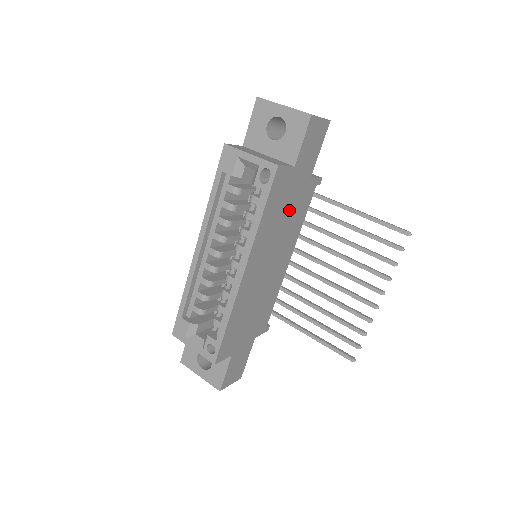
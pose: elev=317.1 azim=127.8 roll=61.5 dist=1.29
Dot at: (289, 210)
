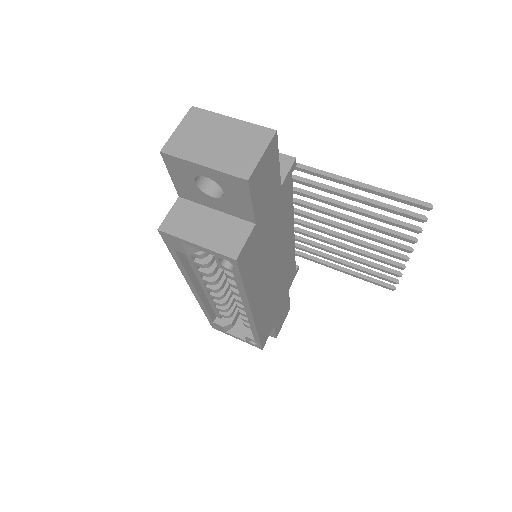
Dot at: (271, 234)
